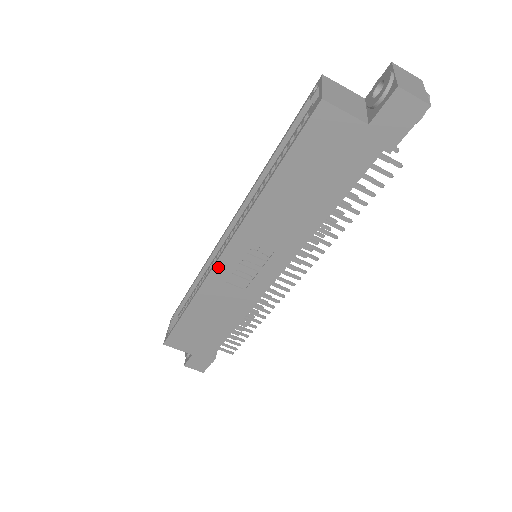
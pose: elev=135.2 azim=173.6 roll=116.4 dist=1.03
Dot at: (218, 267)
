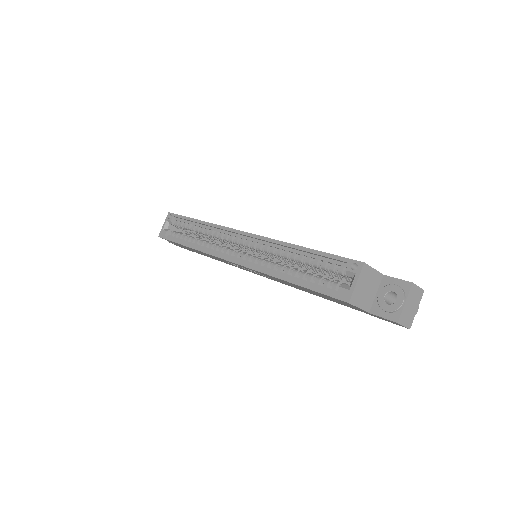
Dot at: (225, 260)
